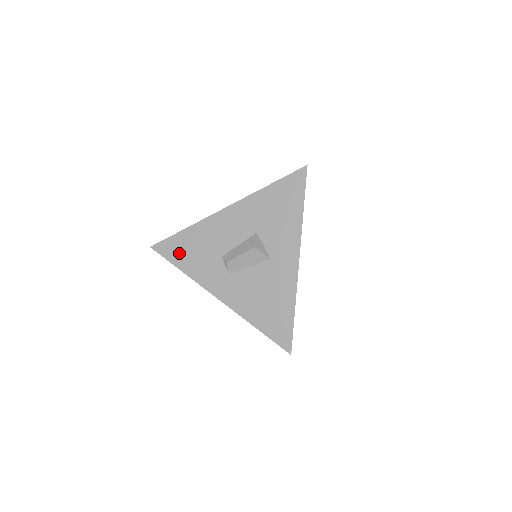
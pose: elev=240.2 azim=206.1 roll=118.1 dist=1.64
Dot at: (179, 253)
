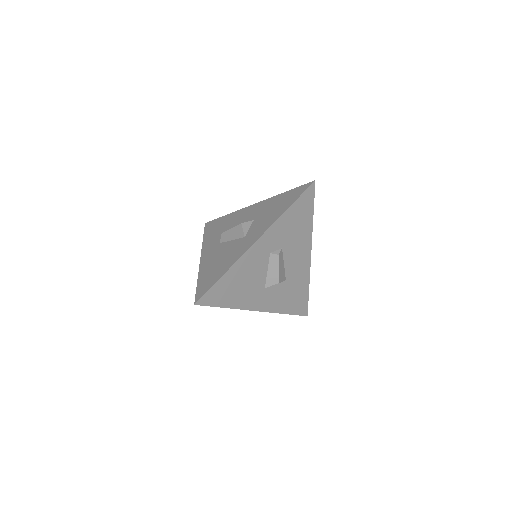
Dot at: (212, 228)
